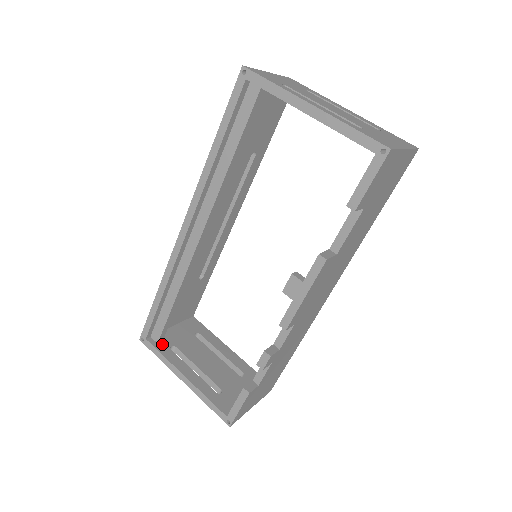
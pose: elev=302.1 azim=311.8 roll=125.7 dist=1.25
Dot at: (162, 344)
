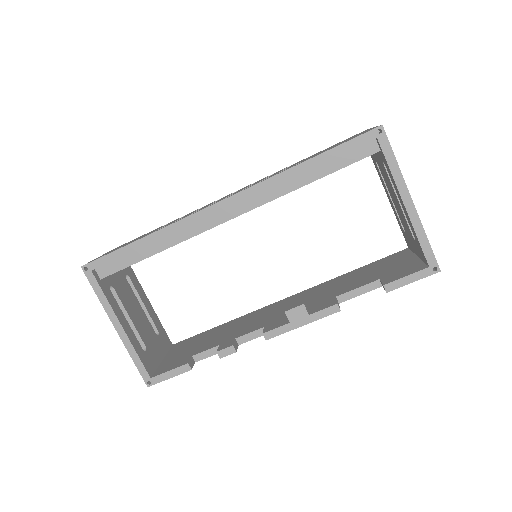
Dot at: (104, 281)
